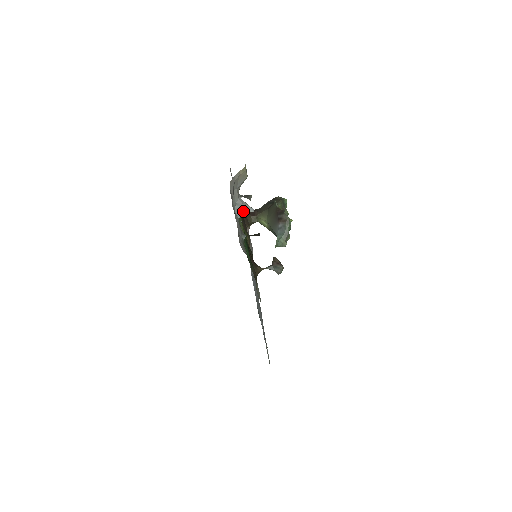
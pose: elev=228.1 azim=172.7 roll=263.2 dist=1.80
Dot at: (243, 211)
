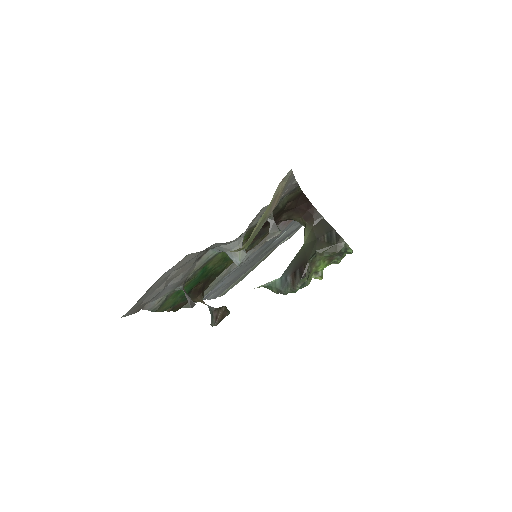
Dot at: (227, 254)
